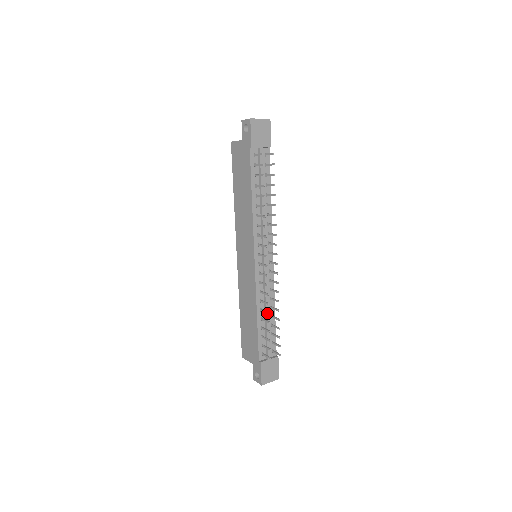
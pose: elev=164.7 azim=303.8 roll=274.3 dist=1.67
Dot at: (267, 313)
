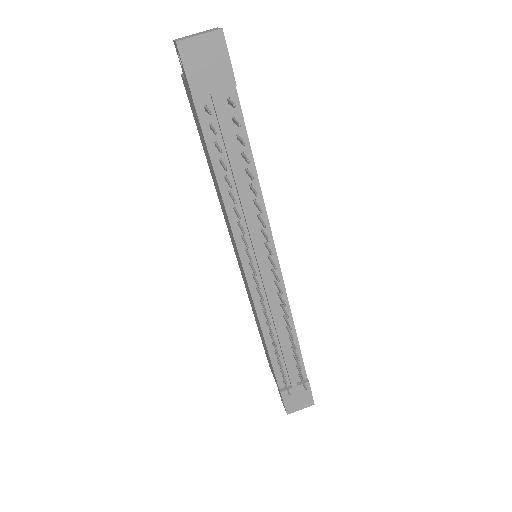
Dot at: (274, 344)
